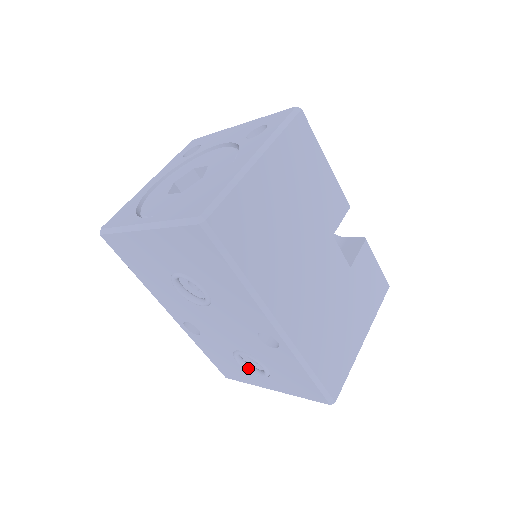
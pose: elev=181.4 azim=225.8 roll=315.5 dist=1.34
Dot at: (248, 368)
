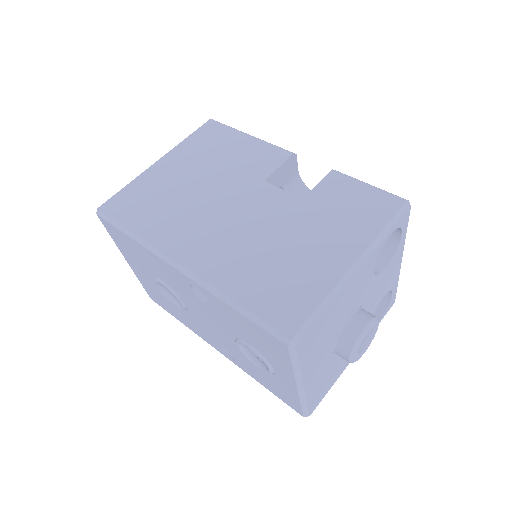
Dot at: (265, 368)
